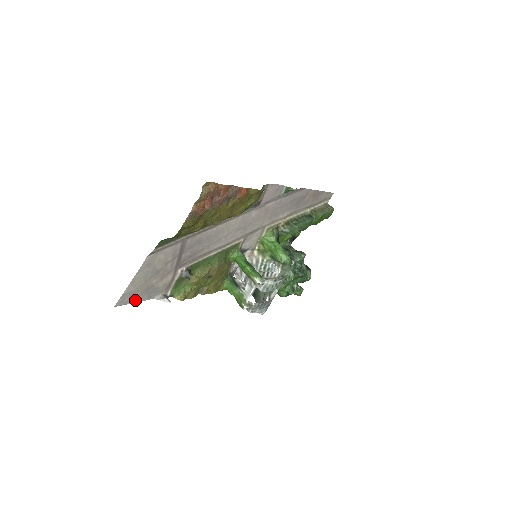
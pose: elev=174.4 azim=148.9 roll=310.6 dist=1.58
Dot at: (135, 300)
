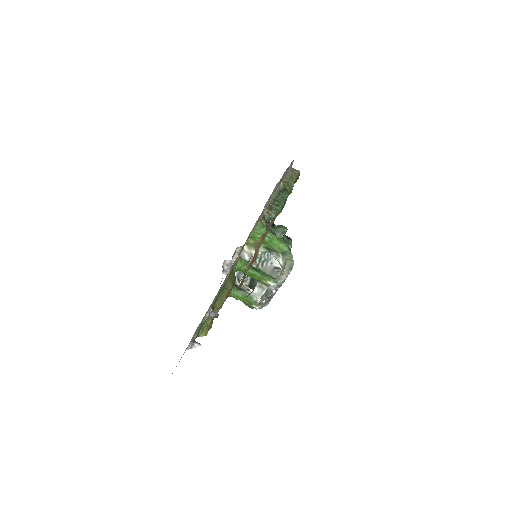
Dot at: occluded
